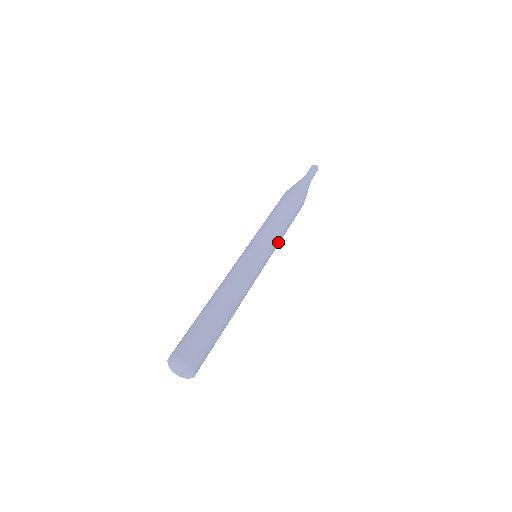
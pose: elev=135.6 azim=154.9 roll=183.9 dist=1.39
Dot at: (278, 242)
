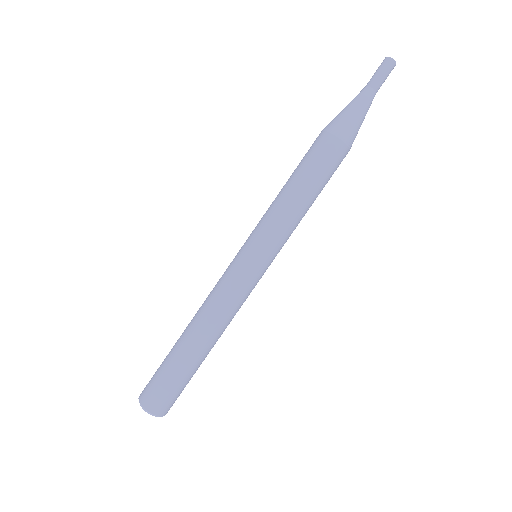
Dot at: (287, 232)
